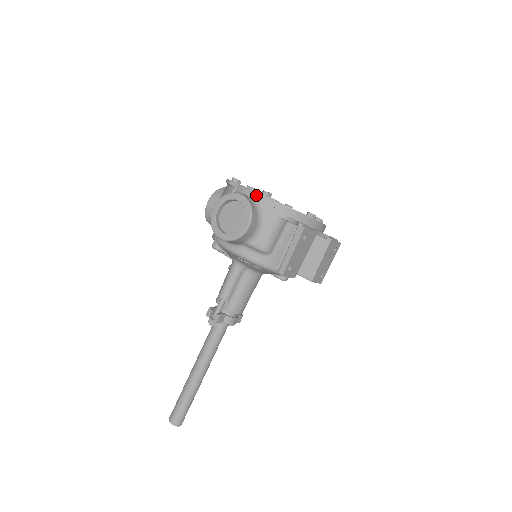
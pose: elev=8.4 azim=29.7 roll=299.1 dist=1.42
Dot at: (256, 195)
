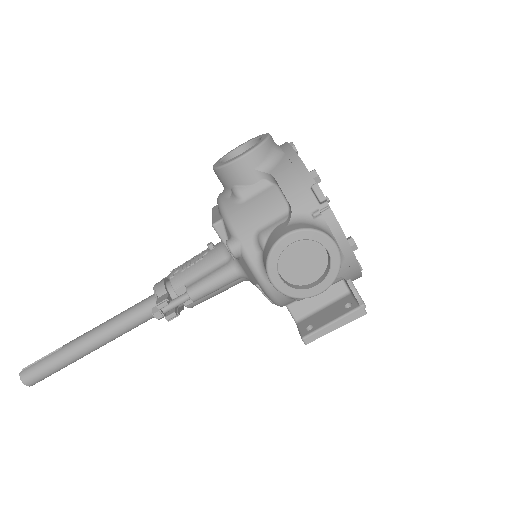
Dot at: (345, 246)
